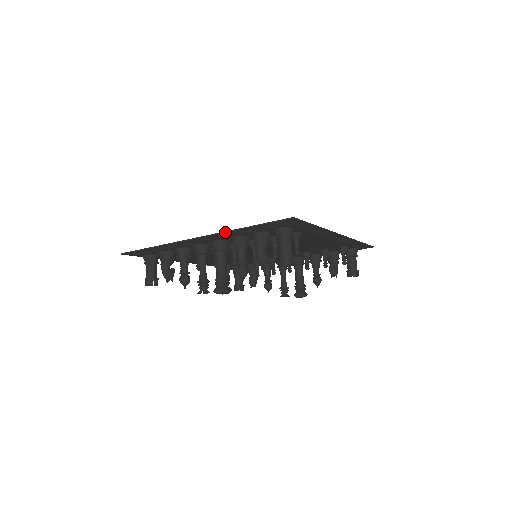
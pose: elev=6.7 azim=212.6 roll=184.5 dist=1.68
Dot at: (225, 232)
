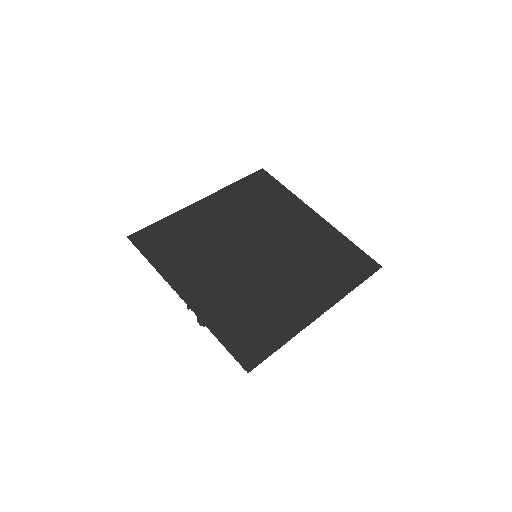
Dot at: occluded
